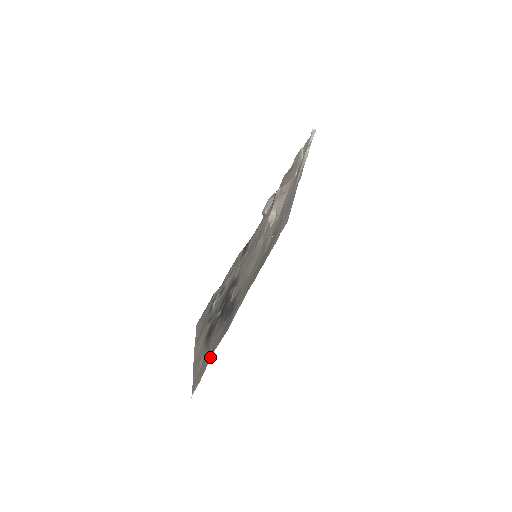
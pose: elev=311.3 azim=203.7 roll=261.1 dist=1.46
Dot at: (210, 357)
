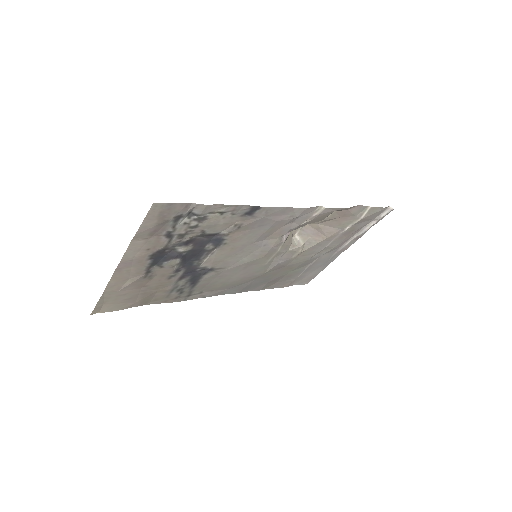
Dot at: (141, 302)
